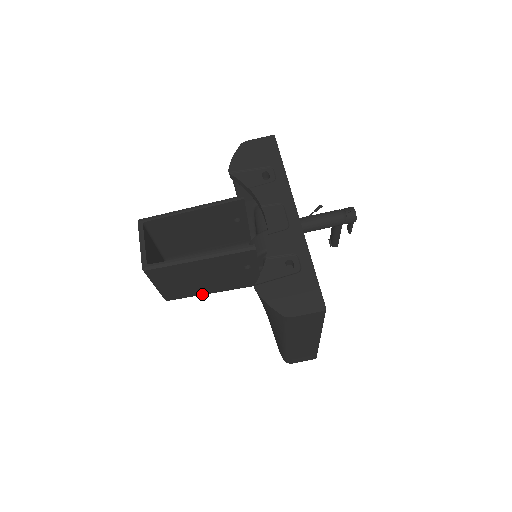
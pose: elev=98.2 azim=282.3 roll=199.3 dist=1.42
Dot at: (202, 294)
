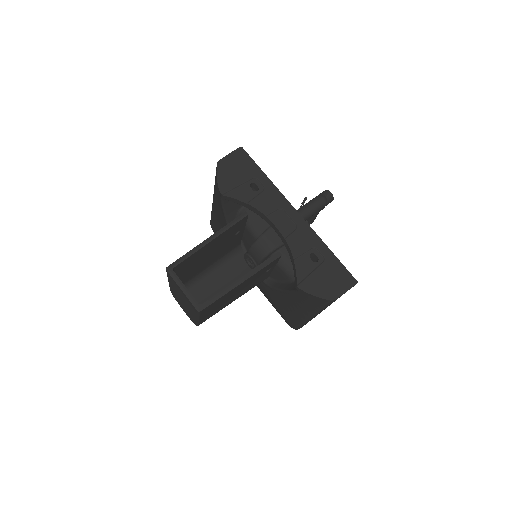
Dot at: occluded
